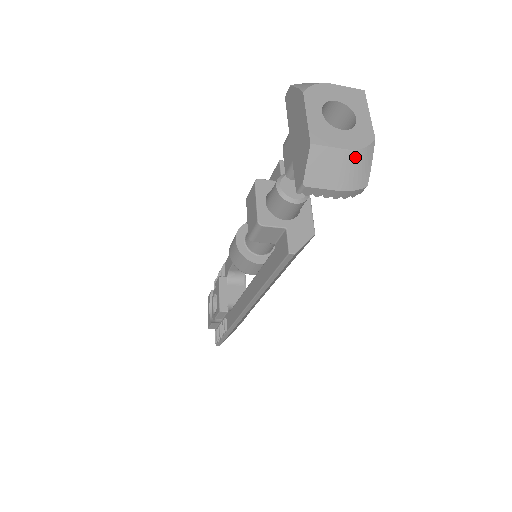
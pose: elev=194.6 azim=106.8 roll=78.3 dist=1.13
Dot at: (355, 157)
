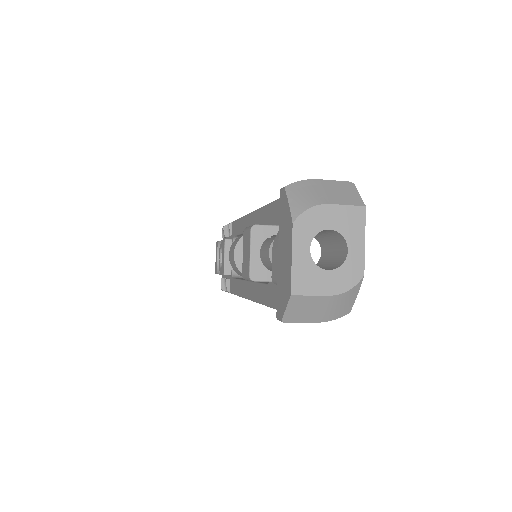
Dot at: (338, 299)
